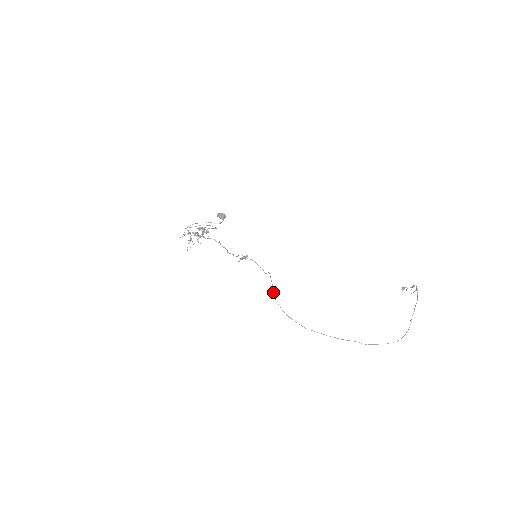
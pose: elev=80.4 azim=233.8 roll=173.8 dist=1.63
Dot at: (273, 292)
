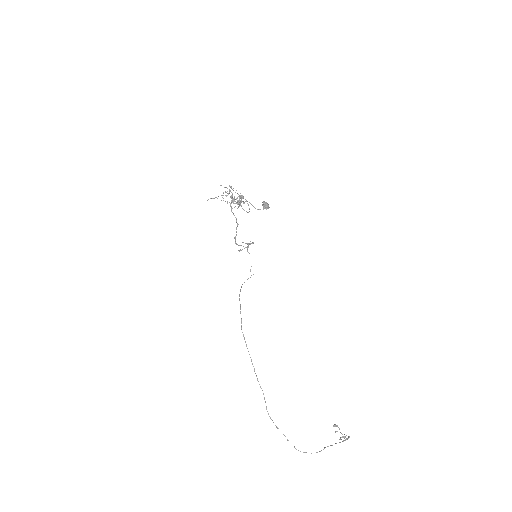
Dot at: occluded
